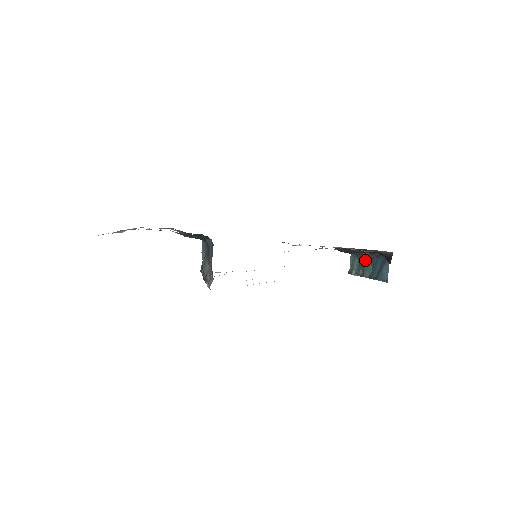
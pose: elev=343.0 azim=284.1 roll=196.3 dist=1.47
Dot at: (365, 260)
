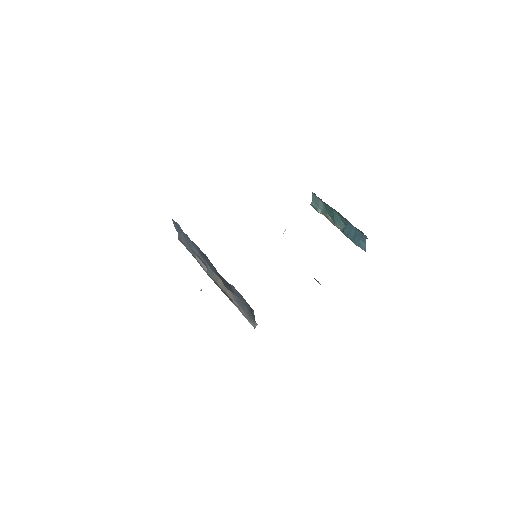
Dot at: (335, 213)
